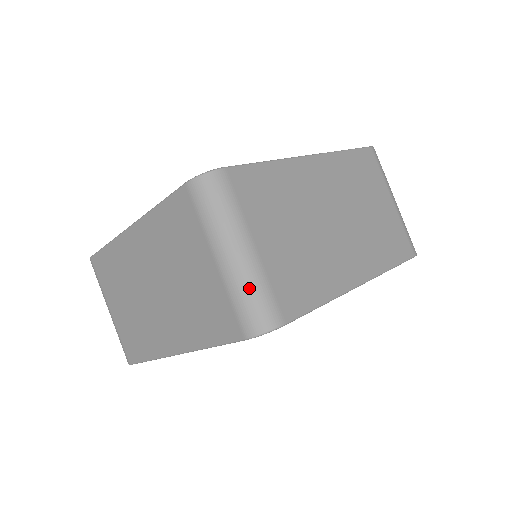
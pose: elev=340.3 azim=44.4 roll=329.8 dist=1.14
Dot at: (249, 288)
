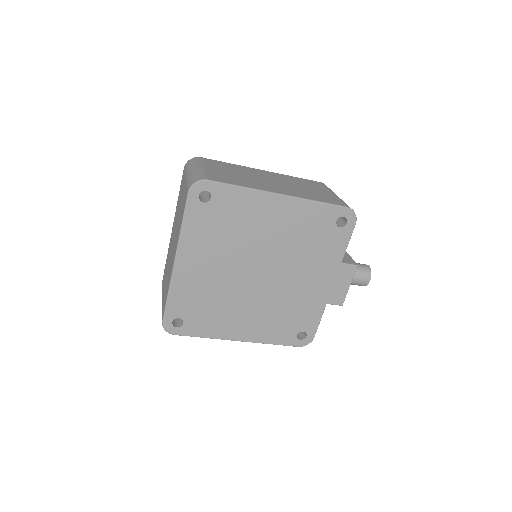
Dot at: (194, 175)
